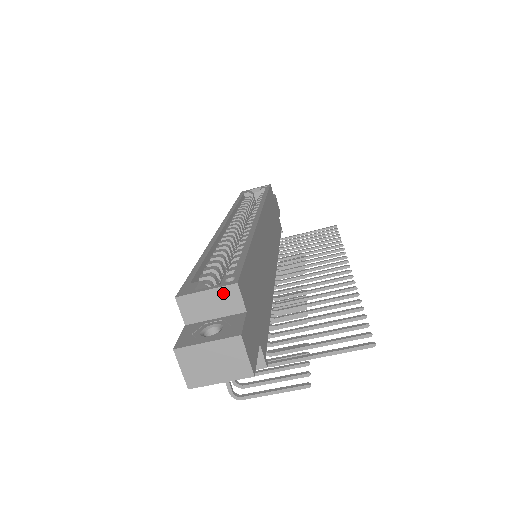
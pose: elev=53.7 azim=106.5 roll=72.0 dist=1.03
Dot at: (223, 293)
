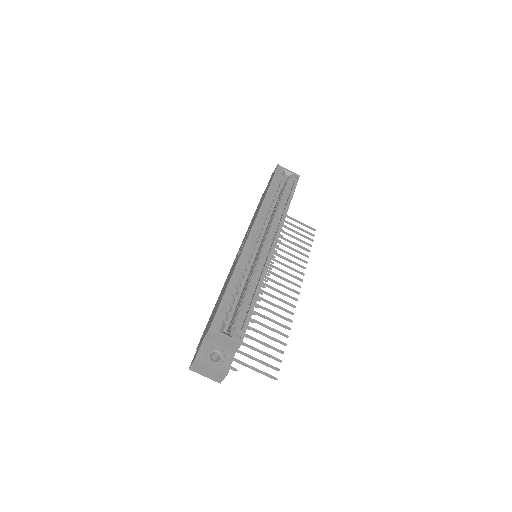
Dot at: (232, 343)
